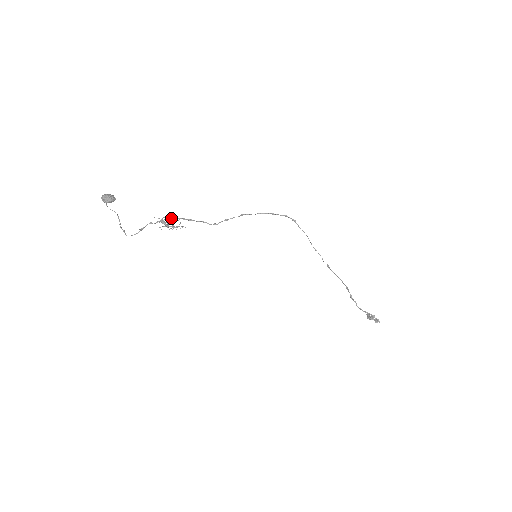
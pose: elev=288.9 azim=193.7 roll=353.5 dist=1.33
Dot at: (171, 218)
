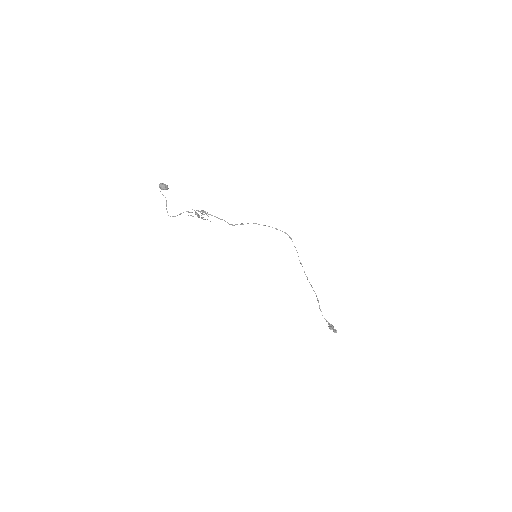
Dot at: (203, 212)
